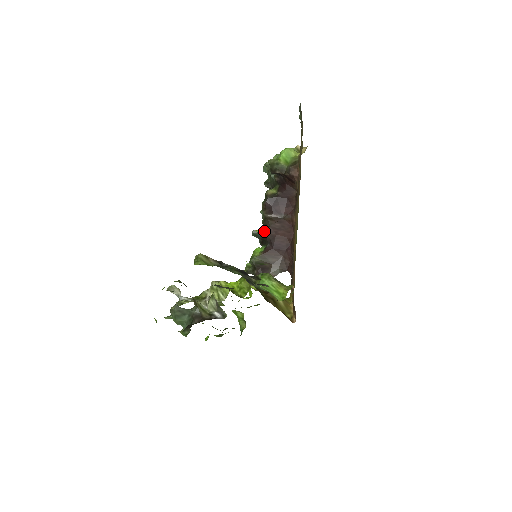
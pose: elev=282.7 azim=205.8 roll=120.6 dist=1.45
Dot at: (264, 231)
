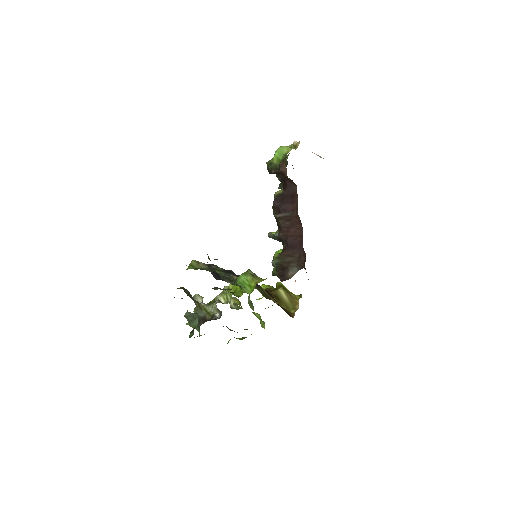
Dot at: (278, 232)
